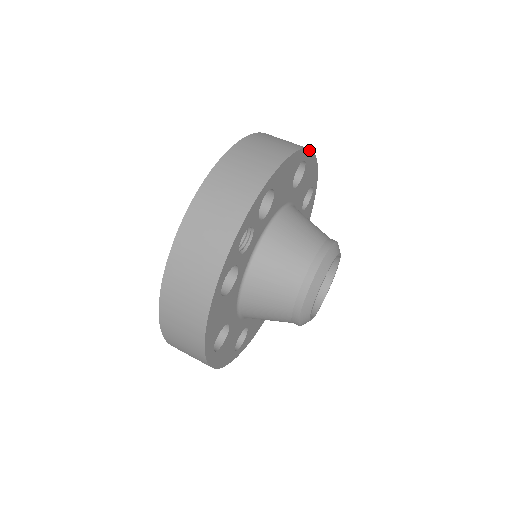
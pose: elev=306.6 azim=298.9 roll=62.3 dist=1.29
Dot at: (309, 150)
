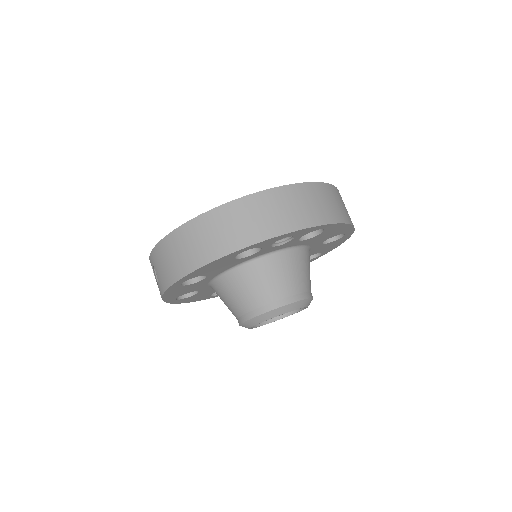
Dot at: (353, 232)
